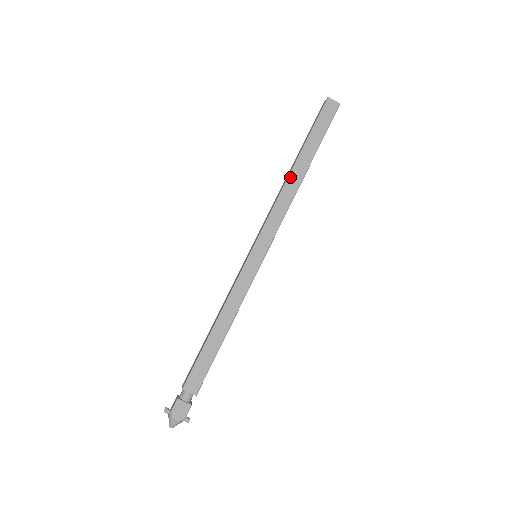
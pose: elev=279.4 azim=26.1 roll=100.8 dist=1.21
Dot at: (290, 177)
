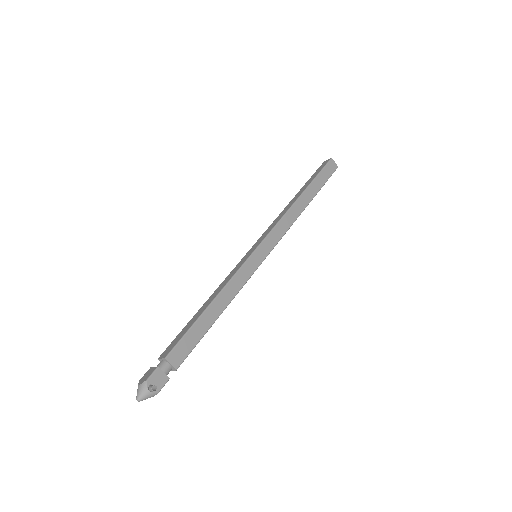
Dot at: (288, 205)
